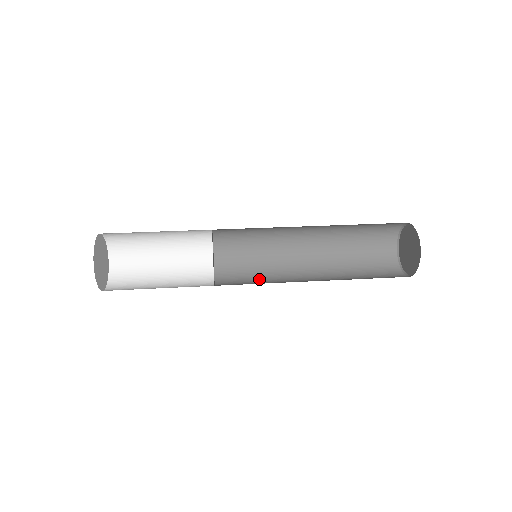
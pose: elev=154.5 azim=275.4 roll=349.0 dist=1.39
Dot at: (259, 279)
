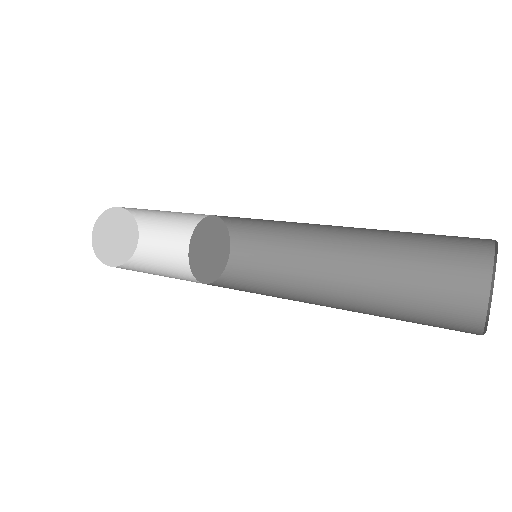
Dot at: (253, 292)
